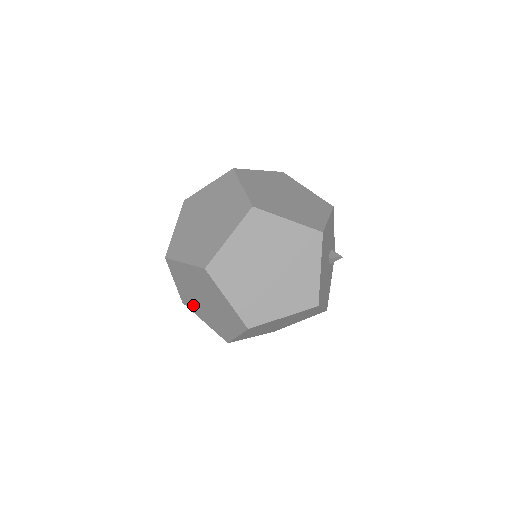
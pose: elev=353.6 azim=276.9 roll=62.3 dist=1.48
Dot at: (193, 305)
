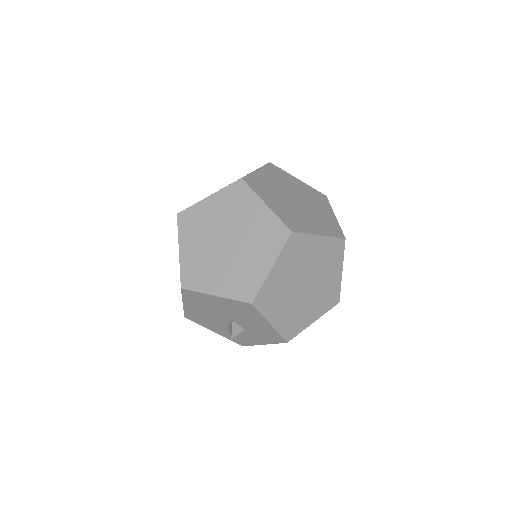
Dot at: (202, 273)
